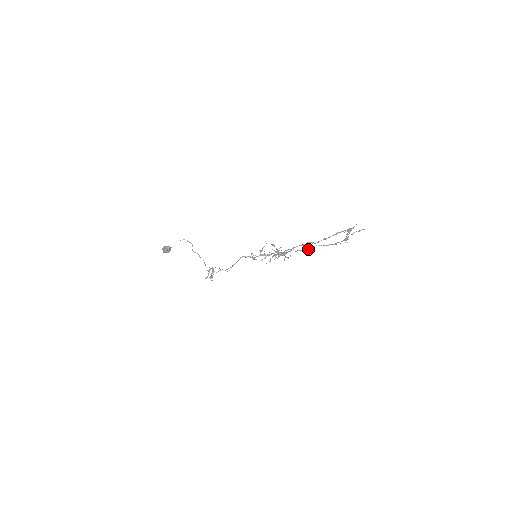
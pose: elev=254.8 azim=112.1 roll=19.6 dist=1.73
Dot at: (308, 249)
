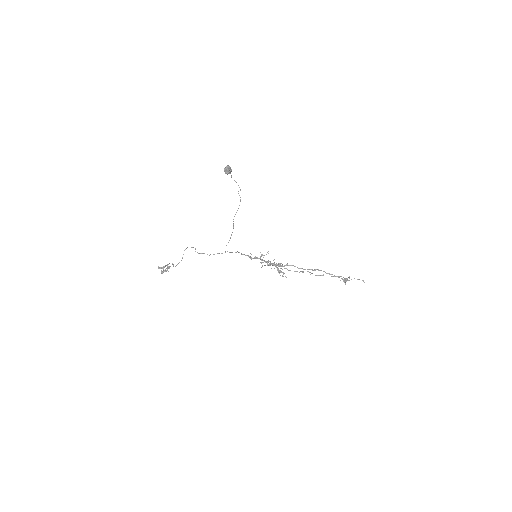
Dot at: (313, 270)
